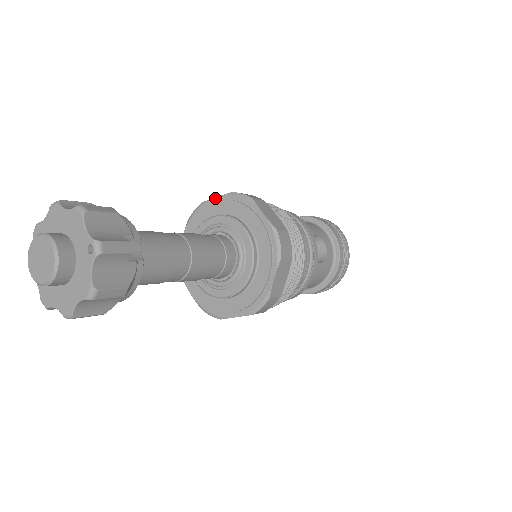
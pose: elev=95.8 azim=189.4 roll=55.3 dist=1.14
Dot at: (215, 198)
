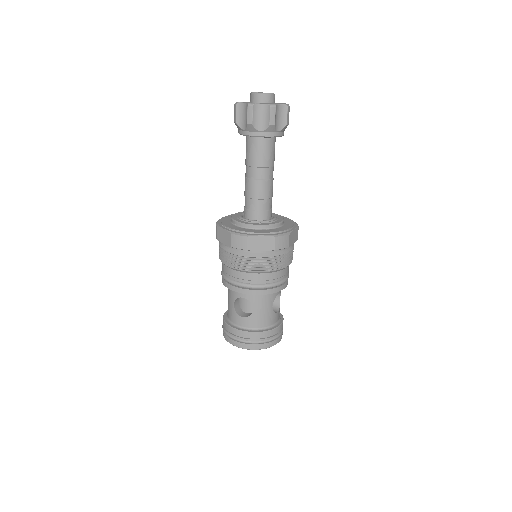
Dot at: (223, 217)
